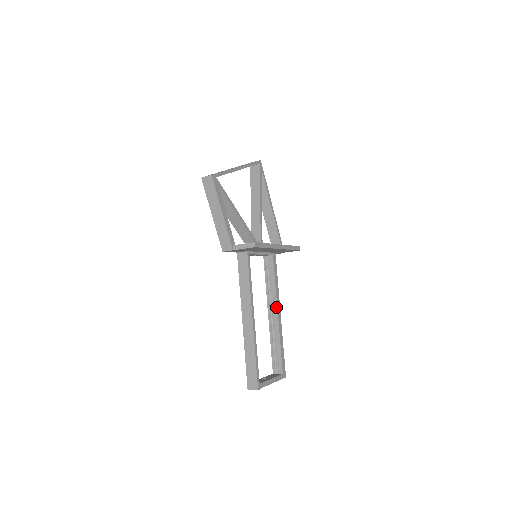
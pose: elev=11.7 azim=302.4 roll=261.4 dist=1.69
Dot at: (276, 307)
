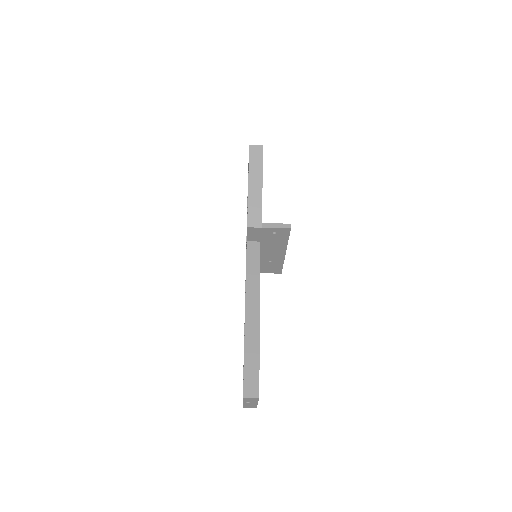
Dot at: occluded
